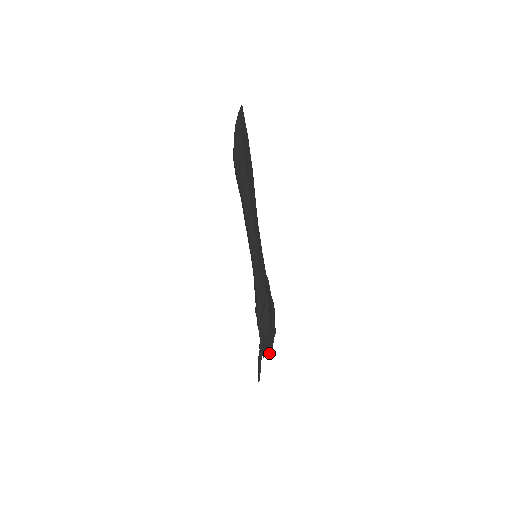
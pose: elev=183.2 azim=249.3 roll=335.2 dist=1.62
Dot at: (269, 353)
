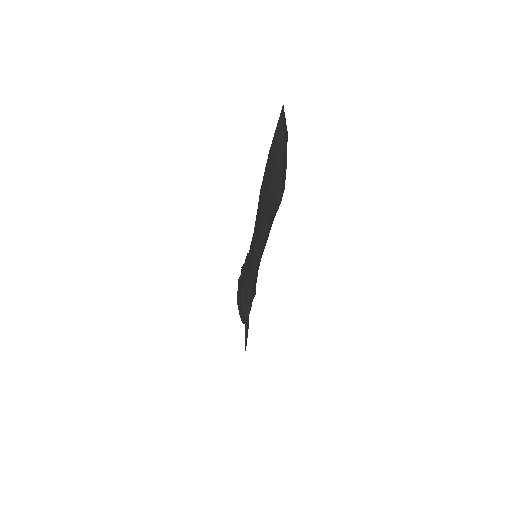
Dot at: occluded
